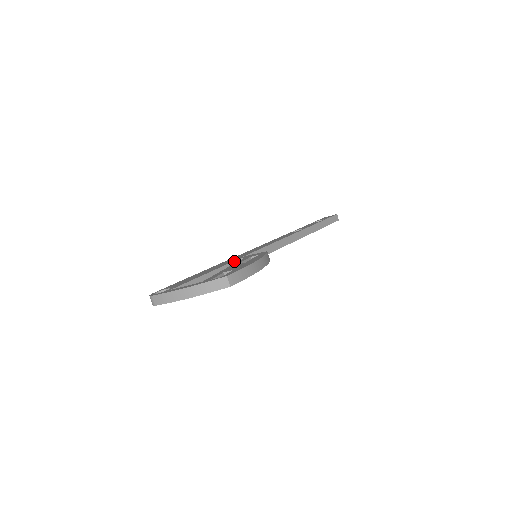
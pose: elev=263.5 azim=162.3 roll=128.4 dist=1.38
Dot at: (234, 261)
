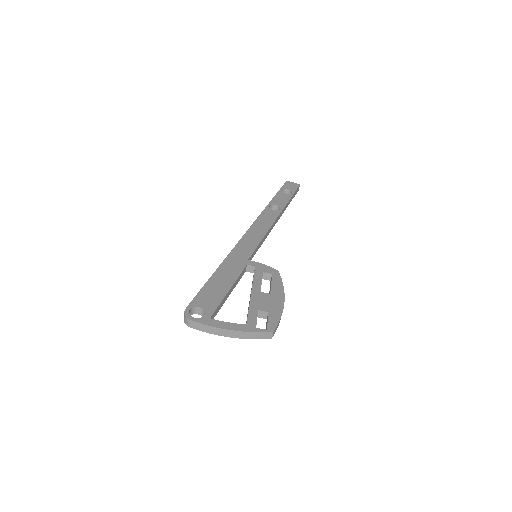
Dot at: (245, 268)
